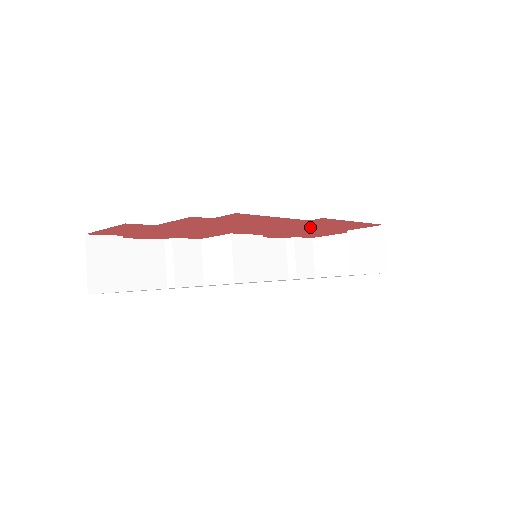
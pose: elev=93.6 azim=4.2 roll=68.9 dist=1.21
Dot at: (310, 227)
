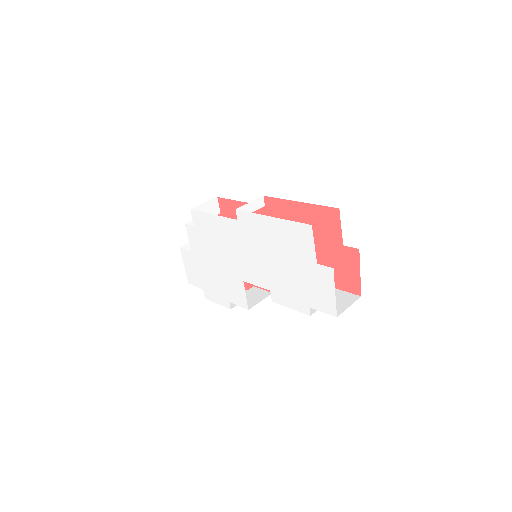
Dot at: occluded
